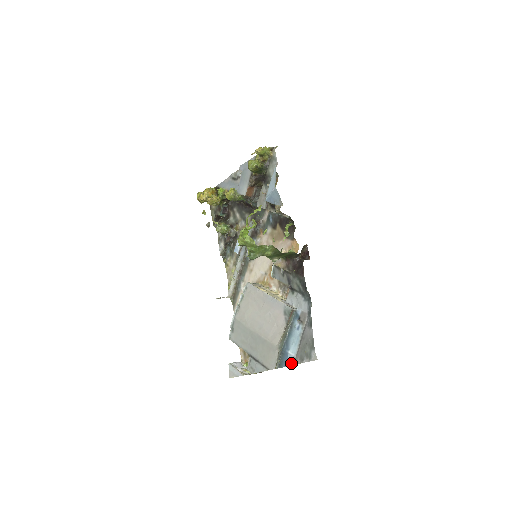
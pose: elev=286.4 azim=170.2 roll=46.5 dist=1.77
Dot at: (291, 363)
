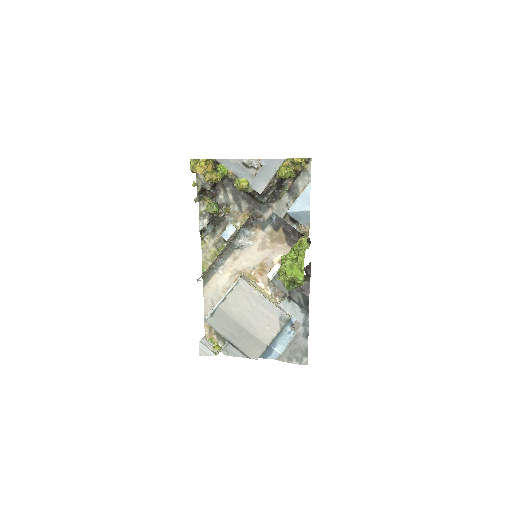
Dot at: (274, 358)
